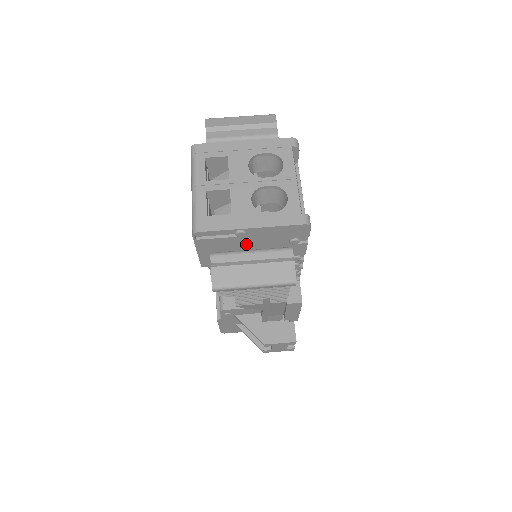
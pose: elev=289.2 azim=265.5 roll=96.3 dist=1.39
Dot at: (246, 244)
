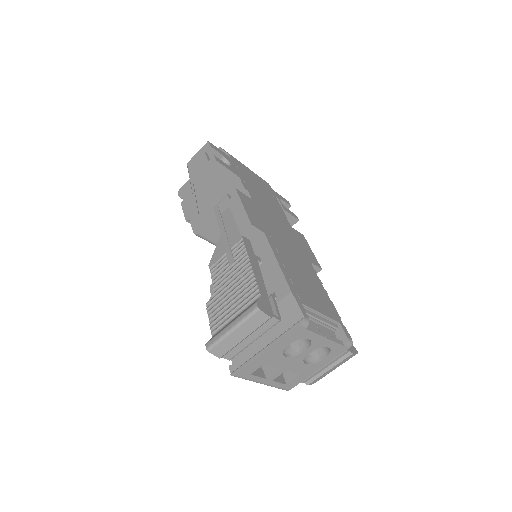
Dot at: occluded
